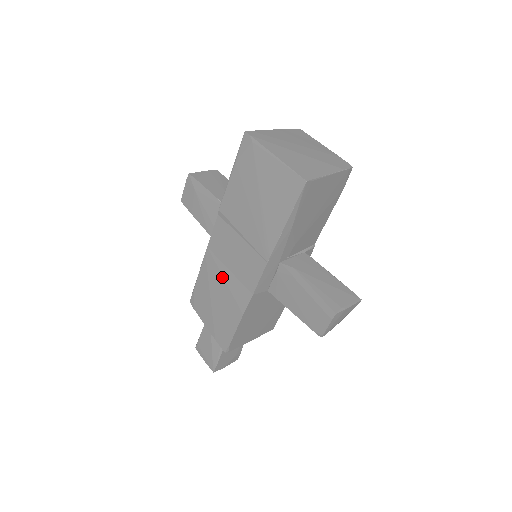
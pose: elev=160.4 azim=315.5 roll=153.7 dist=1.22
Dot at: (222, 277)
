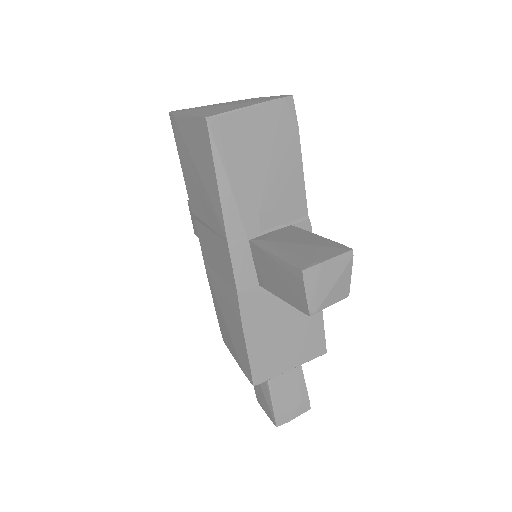
Dot at: (219, 289)
